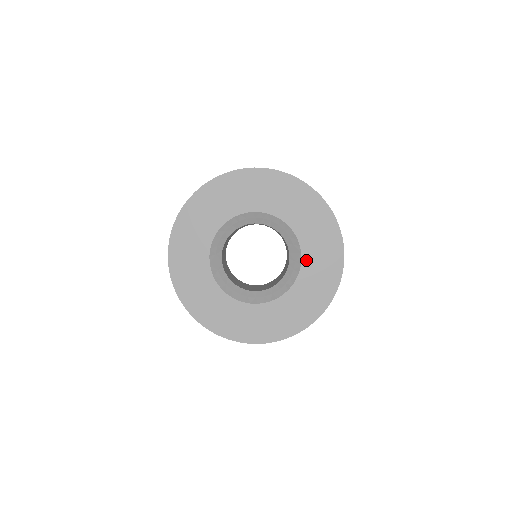
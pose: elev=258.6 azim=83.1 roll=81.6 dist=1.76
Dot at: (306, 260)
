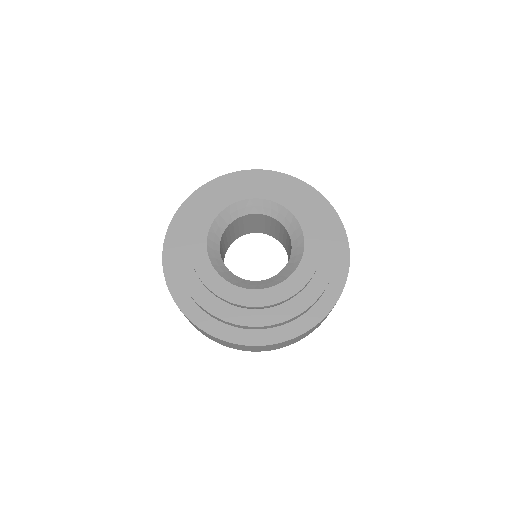
Dot at: (292, 281)
